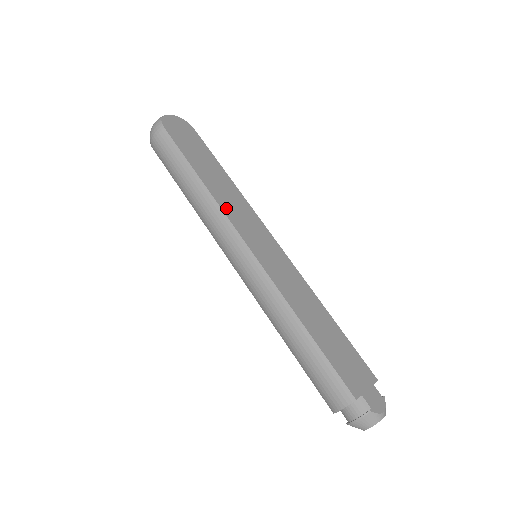
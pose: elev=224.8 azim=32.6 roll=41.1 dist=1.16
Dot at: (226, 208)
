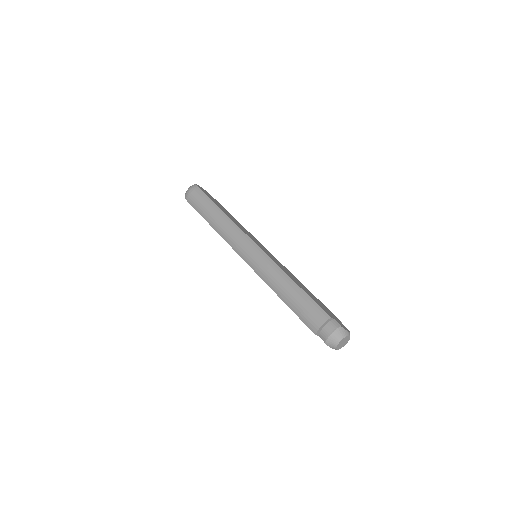
Dot at: (238, 225)
